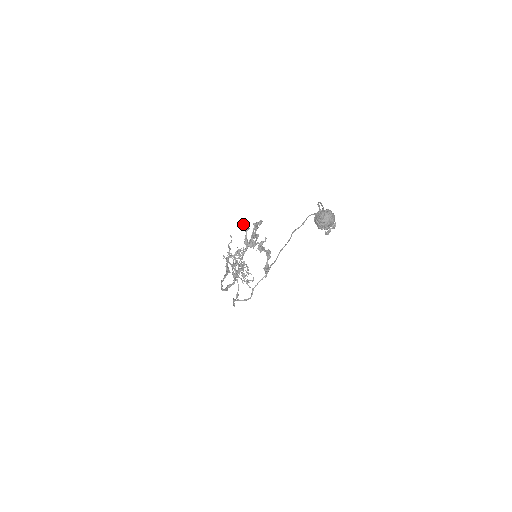
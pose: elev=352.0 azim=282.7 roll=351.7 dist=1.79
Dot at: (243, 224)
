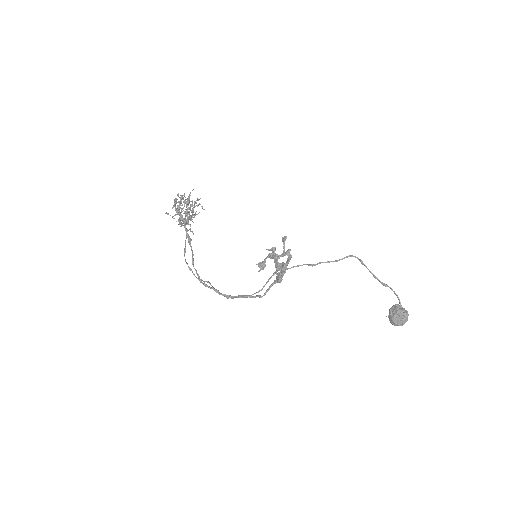
Dot at: (285, 267)
